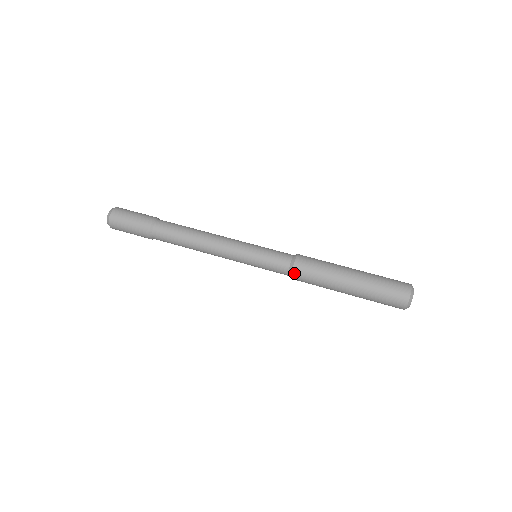
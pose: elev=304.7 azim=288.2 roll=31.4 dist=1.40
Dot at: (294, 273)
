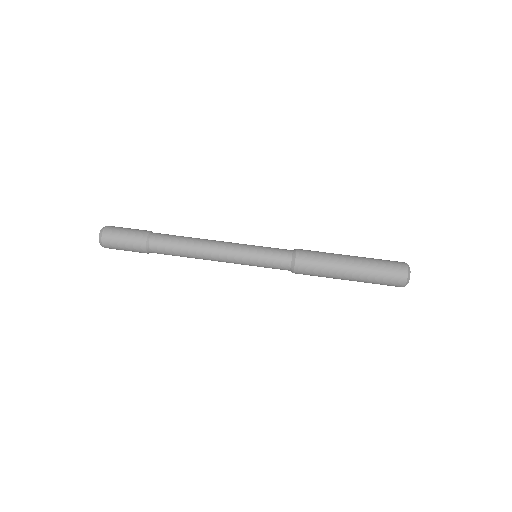
Dot at: (296, 273)
